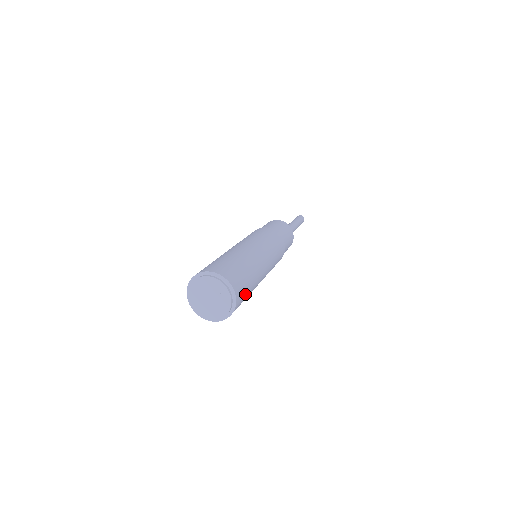
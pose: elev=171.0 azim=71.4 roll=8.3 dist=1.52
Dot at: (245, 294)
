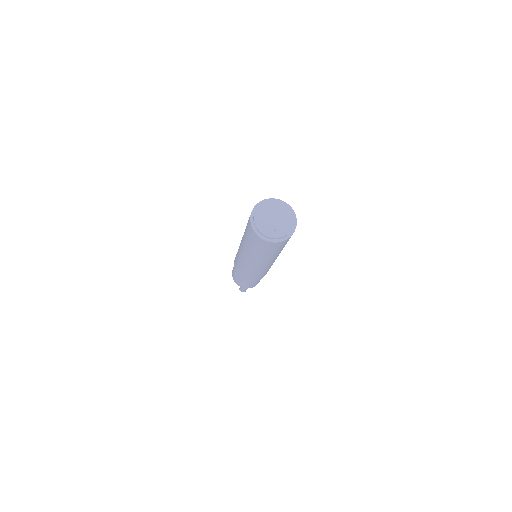
Dot at: occluded
